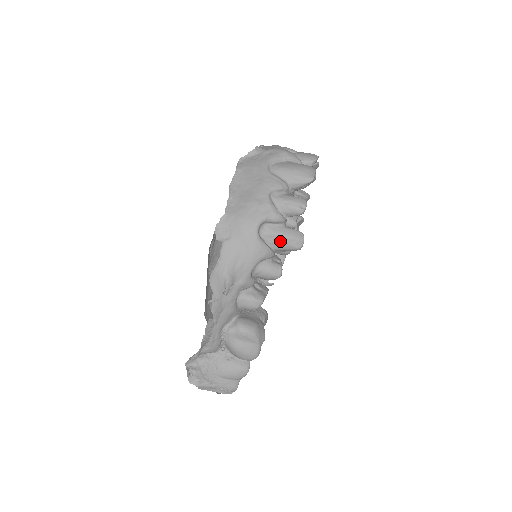
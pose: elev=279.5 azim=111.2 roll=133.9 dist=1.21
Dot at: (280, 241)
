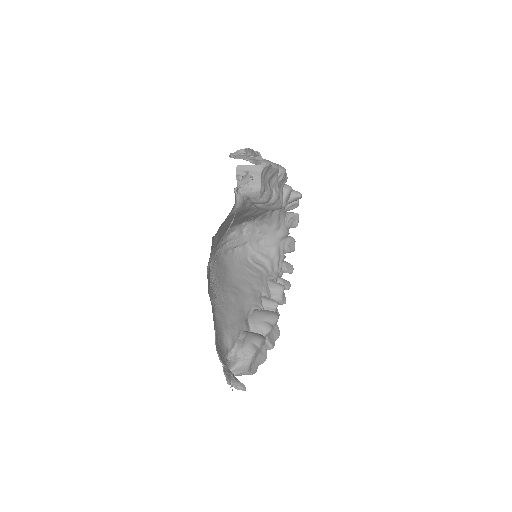
Dot at: occluded
